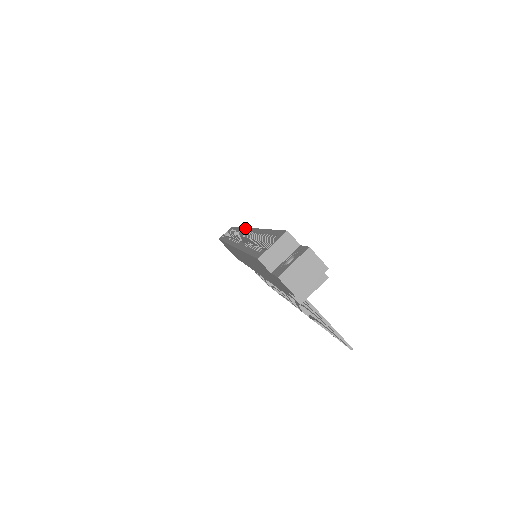
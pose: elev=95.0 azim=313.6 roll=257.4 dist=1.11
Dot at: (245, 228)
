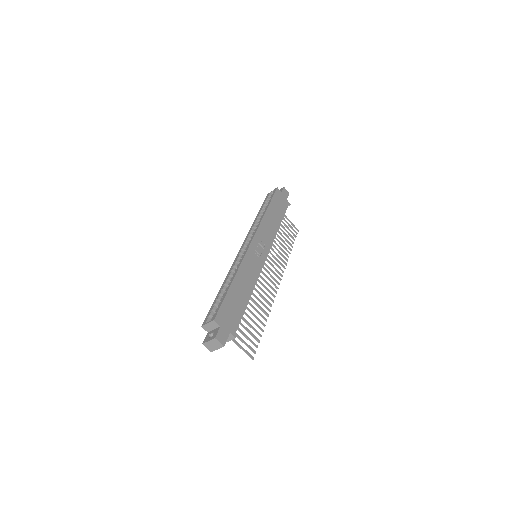
Dot at: (254, 234)
